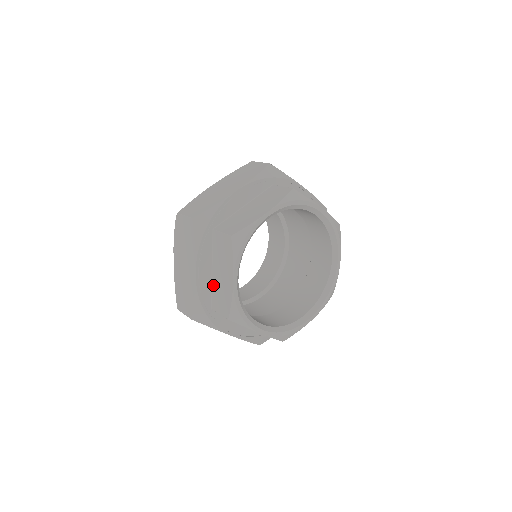
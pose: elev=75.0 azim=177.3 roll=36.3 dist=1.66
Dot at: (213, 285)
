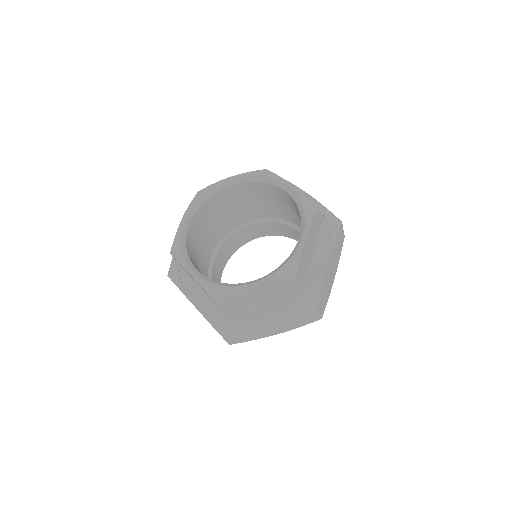
Dot at: occluded
